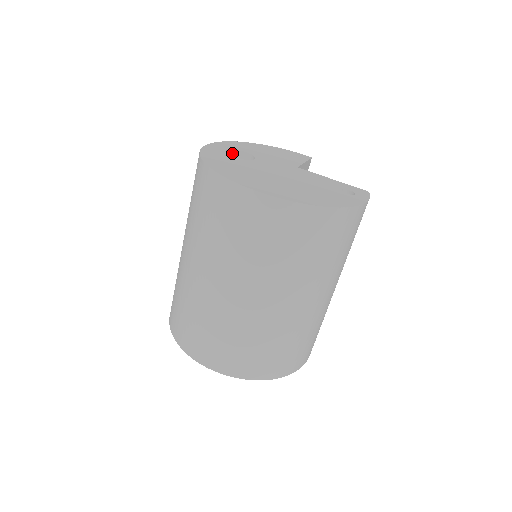
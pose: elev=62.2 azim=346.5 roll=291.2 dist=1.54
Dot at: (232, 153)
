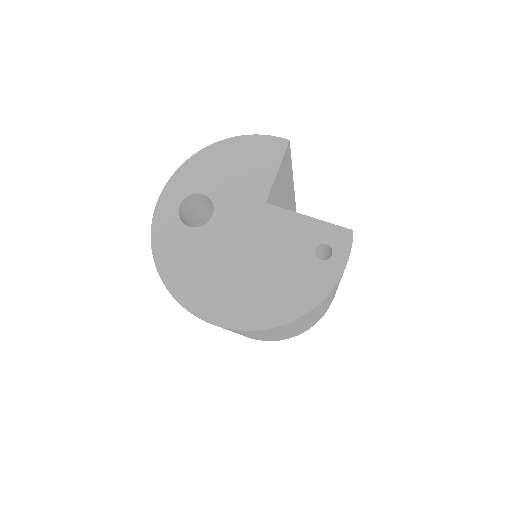
Dot at: (188, 198)
